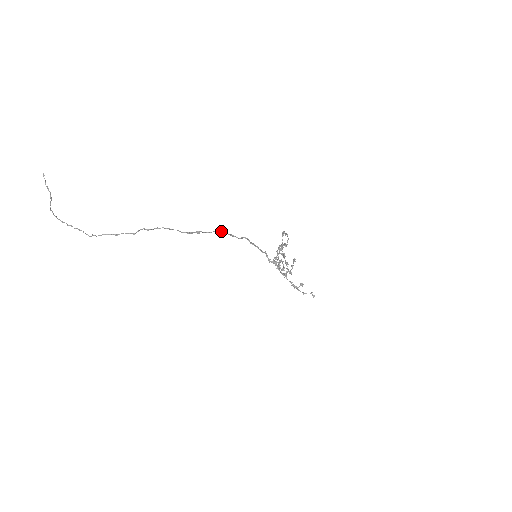
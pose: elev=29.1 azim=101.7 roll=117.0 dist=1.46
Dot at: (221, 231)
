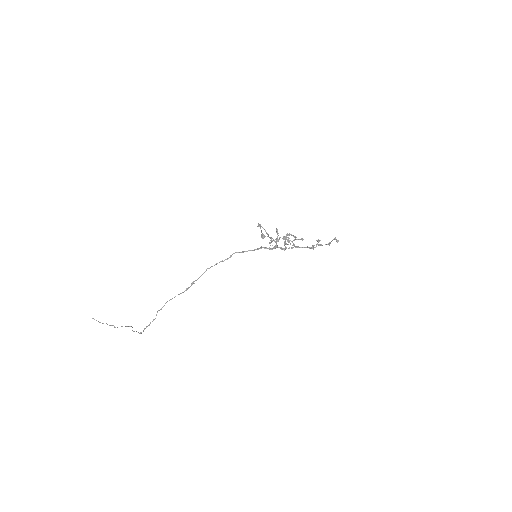
Dot at: occluded
